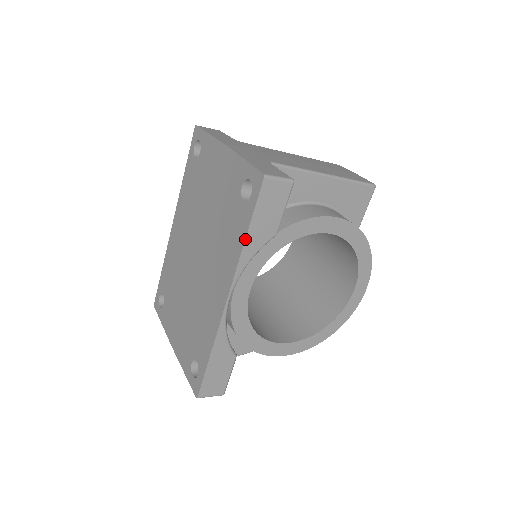
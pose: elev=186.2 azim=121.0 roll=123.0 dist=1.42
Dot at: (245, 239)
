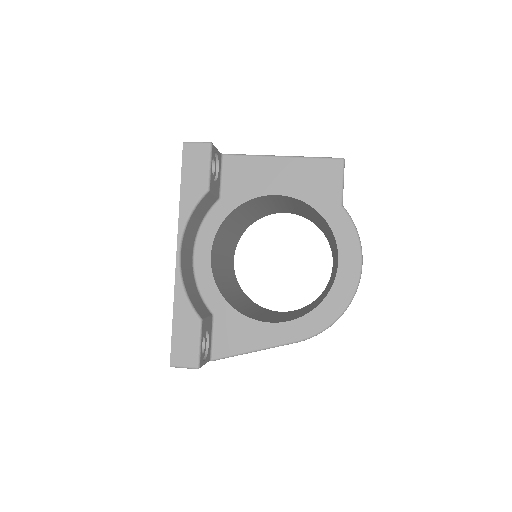
Dot at: (180, 195)
